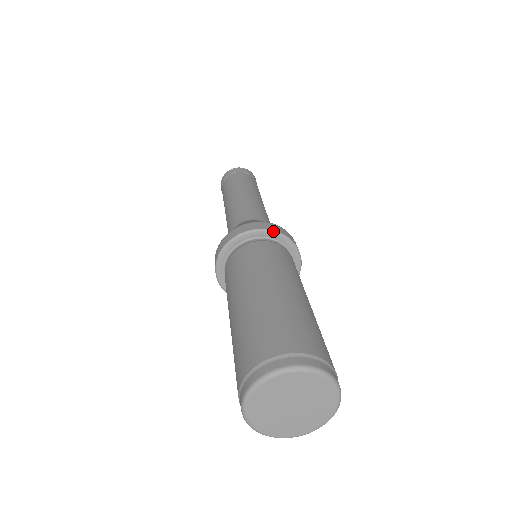
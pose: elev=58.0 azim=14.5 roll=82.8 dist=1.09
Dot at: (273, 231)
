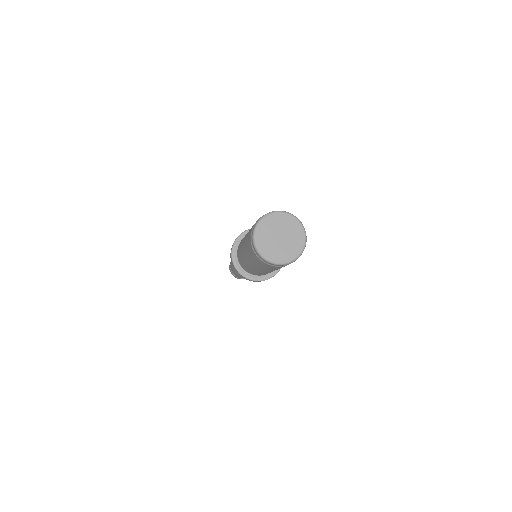
Dot at: occluded
